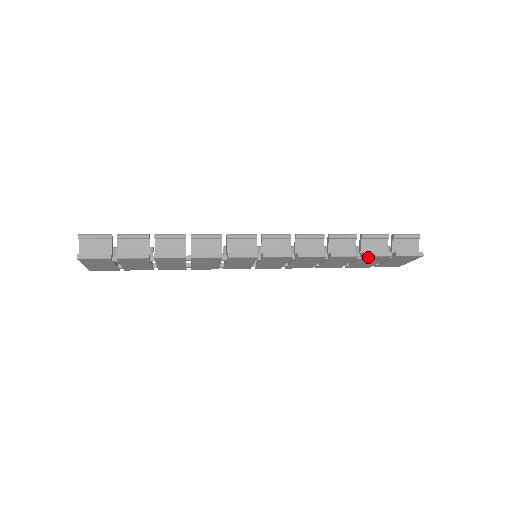
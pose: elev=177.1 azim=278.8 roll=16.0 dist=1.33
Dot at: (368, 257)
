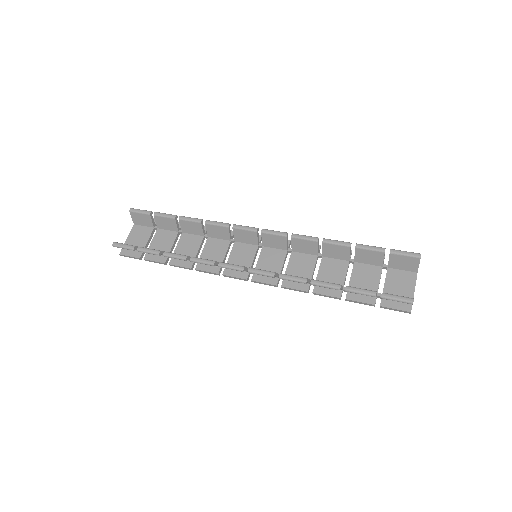
Dot at: (352, 298)
